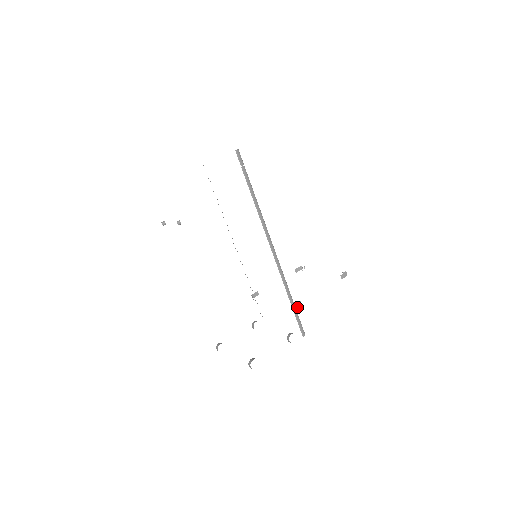
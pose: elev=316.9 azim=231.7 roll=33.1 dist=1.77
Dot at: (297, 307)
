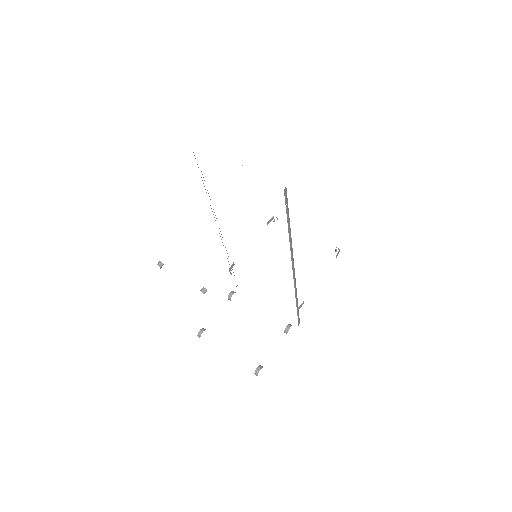
Dot at: (300, 307)
